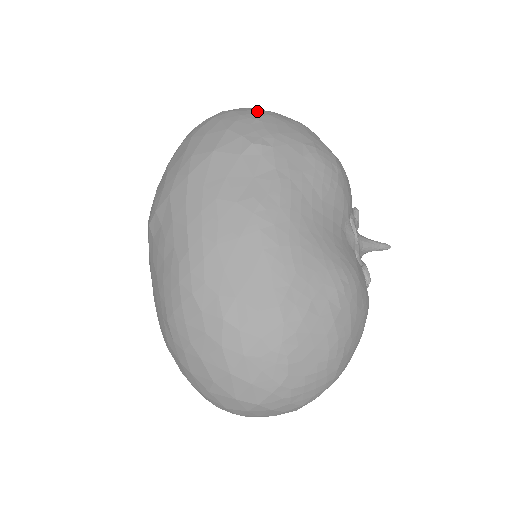
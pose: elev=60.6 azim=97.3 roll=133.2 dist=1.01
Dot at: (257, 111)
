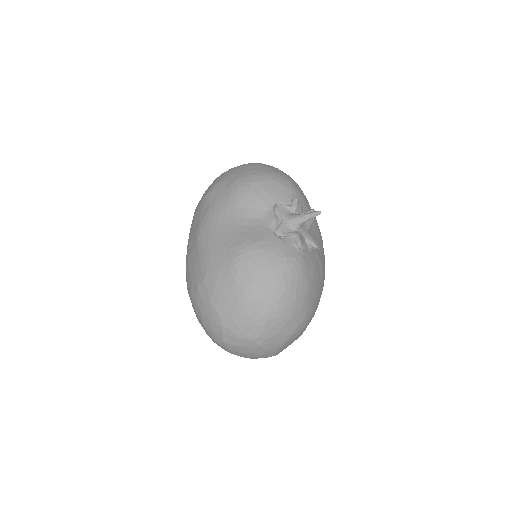
Dot at: occluded
